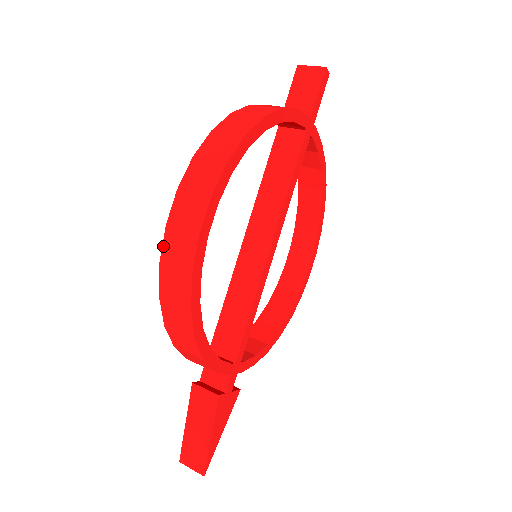
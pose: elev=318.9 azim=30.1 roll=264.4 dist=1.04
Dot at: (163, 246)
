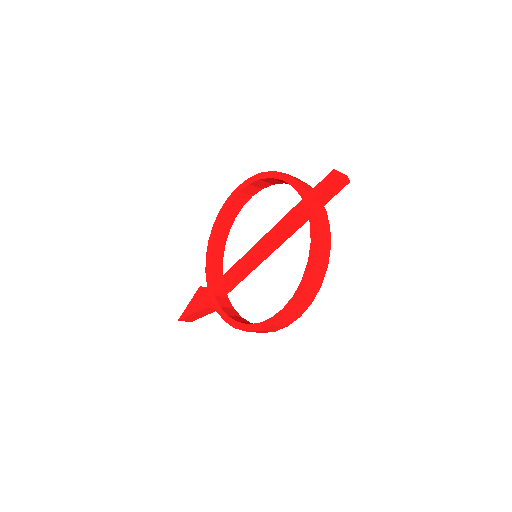
Dot at: (266, 328)
